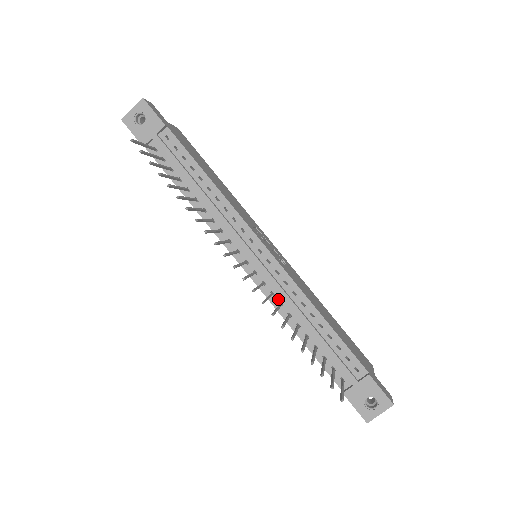
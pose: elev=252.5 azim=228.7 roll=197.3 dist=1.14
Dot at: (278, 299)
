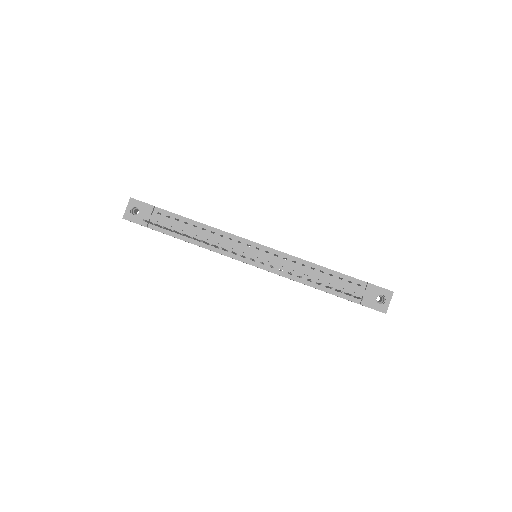
Dot at: (286, 272)
